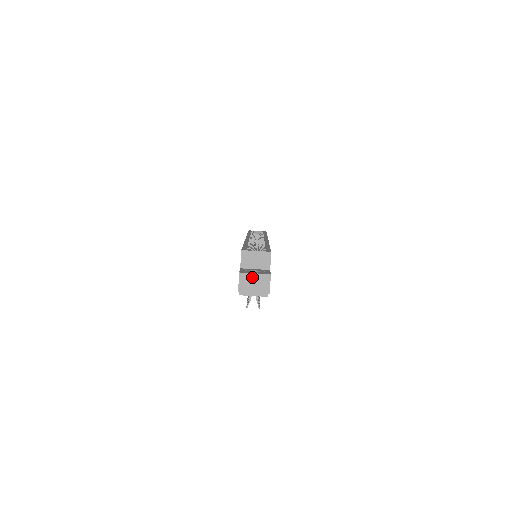
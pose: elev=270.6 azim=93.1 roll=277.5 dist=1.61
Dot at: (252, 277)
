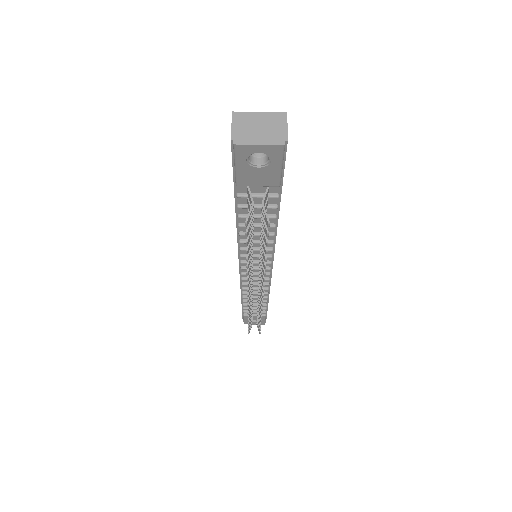
Dot at: (255, 117)
